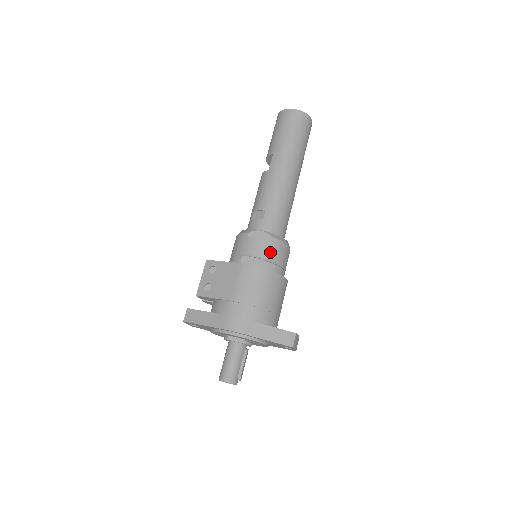
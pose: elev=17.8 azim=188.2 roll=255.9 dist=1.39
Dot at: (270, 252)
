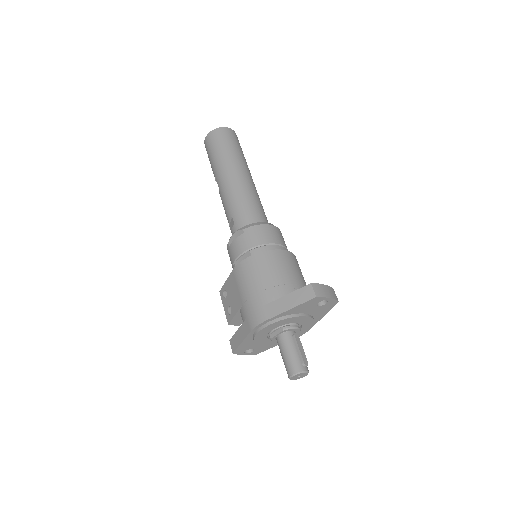
Dot at: (250, 241)
